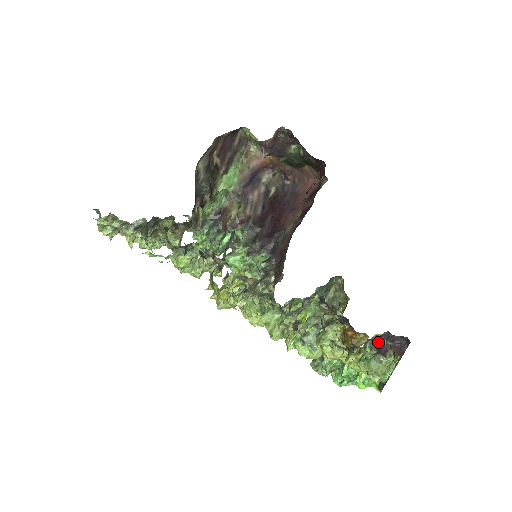
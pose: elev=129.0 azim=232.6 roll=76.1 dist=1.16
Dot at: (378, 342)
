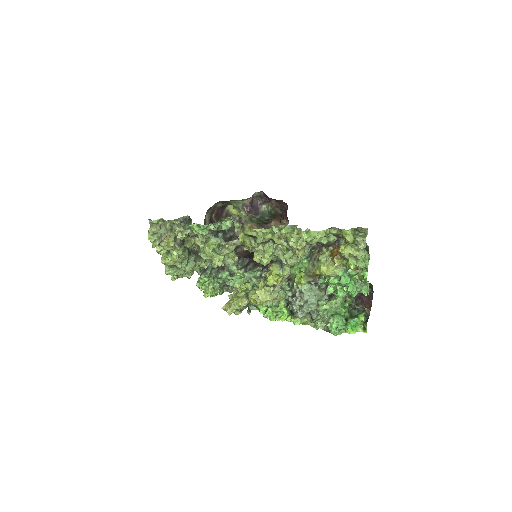
Dot at: occluded
